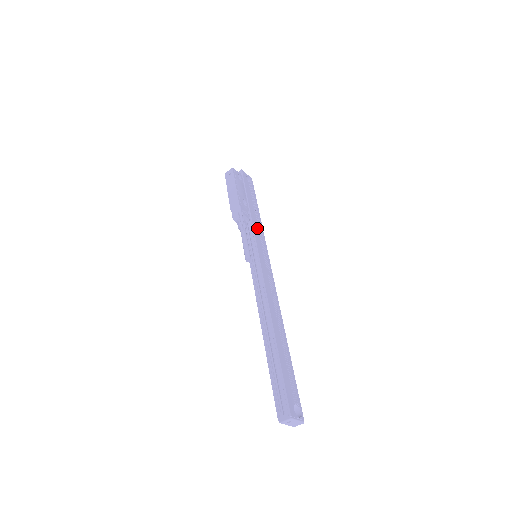
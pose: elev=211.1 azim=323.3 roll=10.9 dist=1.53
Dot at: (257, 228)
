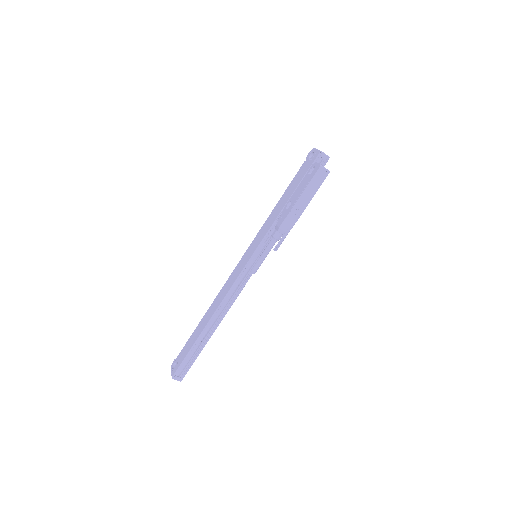
Dot at: occluded
